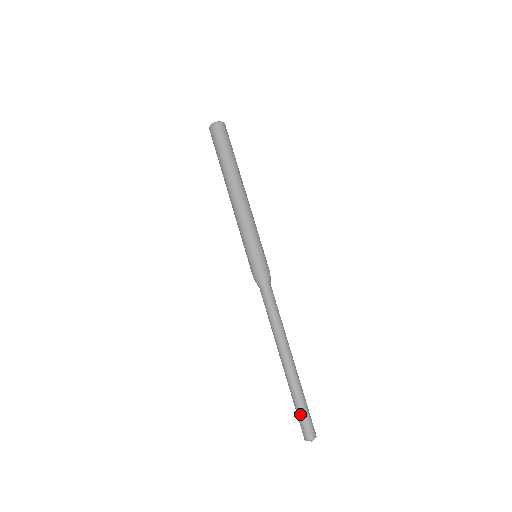
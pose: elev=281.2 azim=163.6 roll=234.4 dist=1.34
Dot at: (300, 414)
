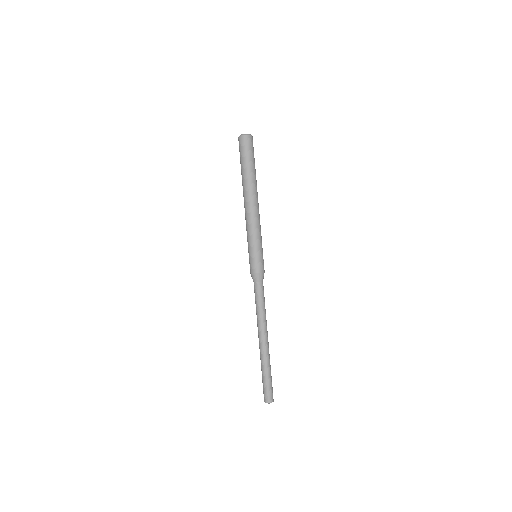
Dot at: (262, 382)
